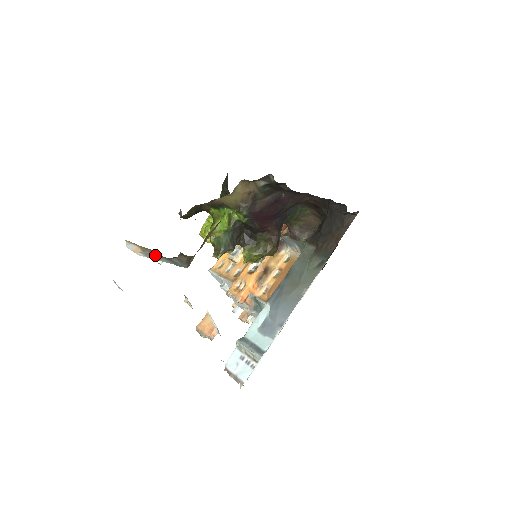
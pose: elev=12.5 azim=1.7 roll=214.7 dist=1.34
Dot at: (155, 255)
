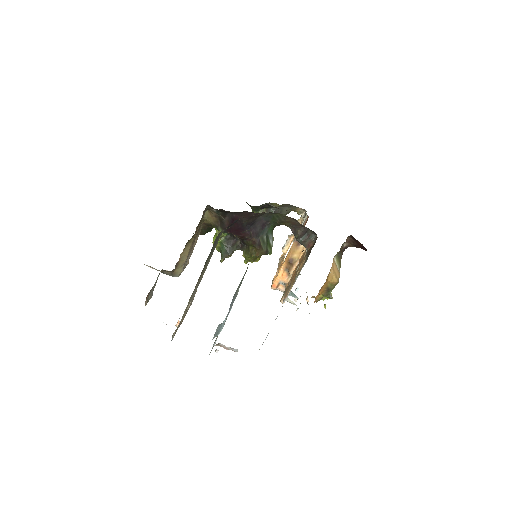
Dot at: (159, 270)
